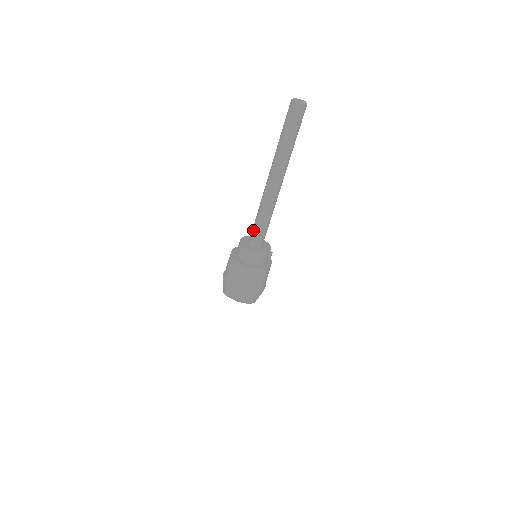
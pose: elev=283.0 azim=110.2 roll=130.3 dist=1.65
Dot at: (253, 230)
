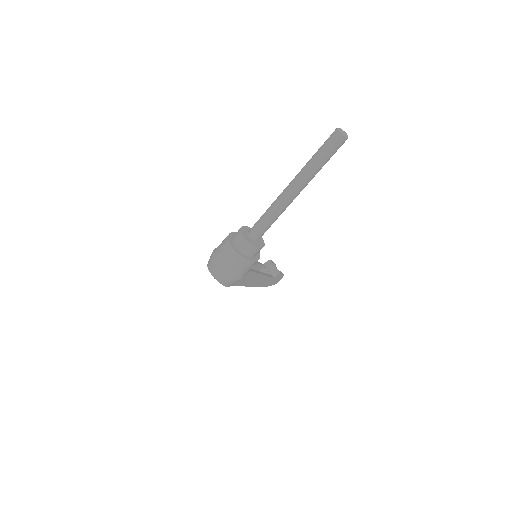
Dot at: (256, 223)
